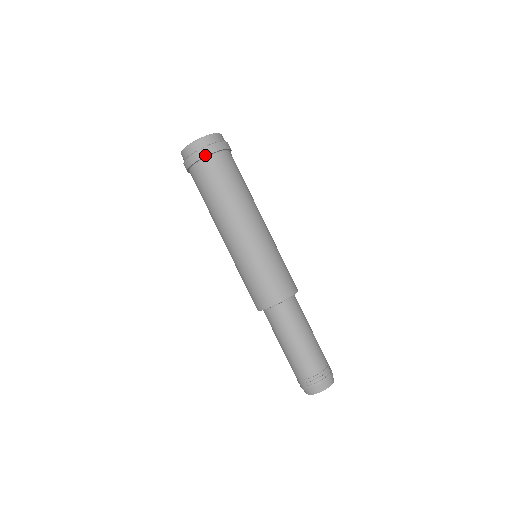
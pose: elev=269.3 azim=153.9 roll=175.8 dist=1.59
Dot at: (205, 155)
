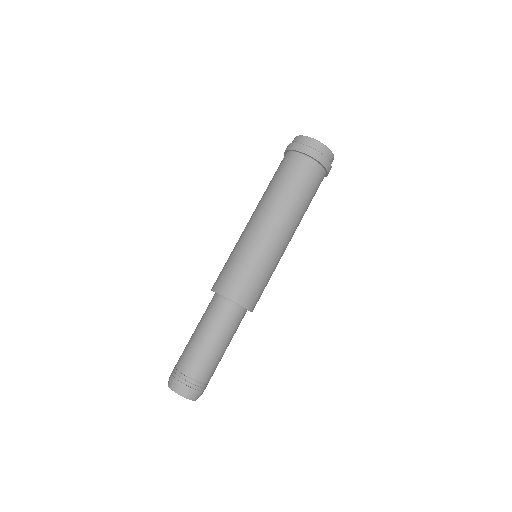
Dot at: (293, 149)
